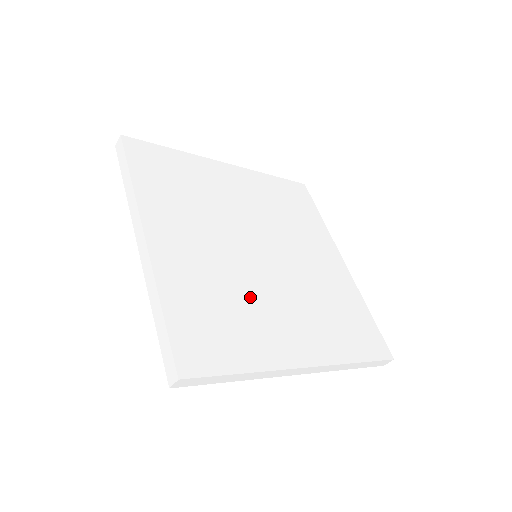
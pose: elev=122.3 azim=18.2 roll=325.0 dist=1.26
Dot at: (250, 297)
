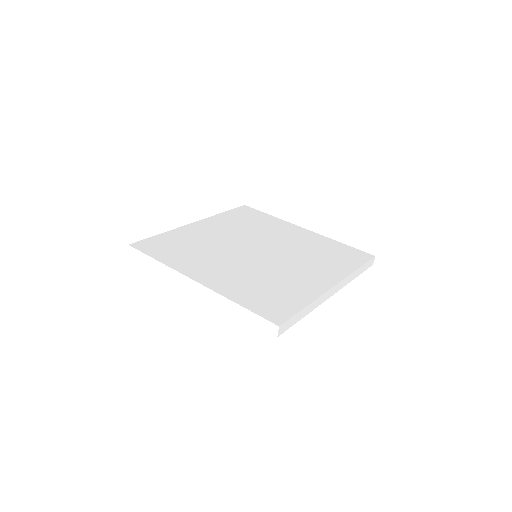
Dot at: (212, 253)
